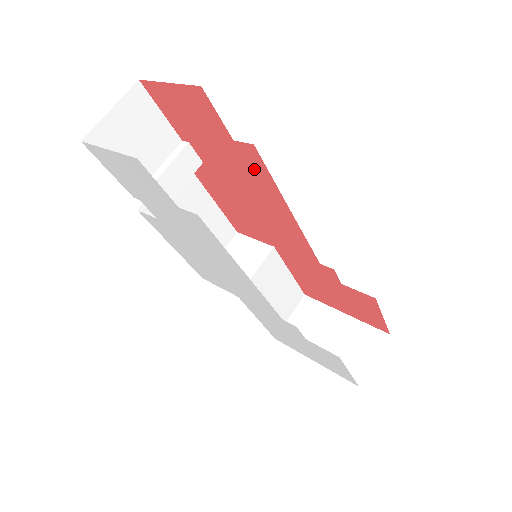
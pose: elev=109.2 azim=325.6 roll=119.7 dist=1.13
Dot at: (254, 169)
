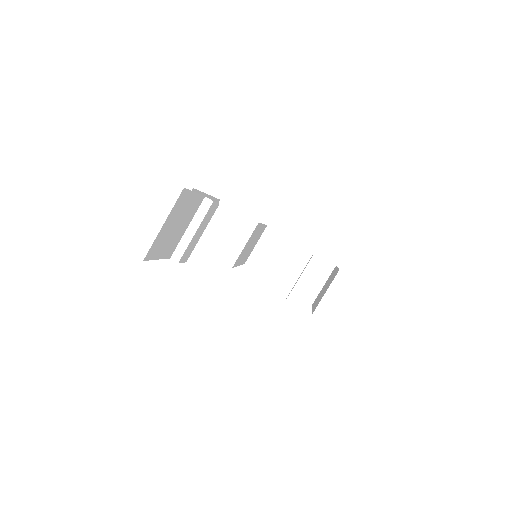
Dot at: occluded
